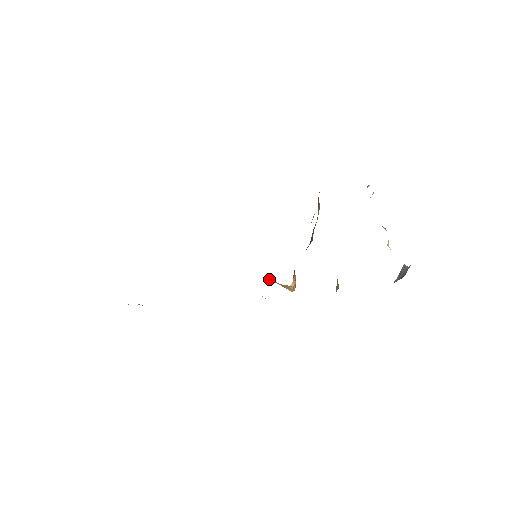
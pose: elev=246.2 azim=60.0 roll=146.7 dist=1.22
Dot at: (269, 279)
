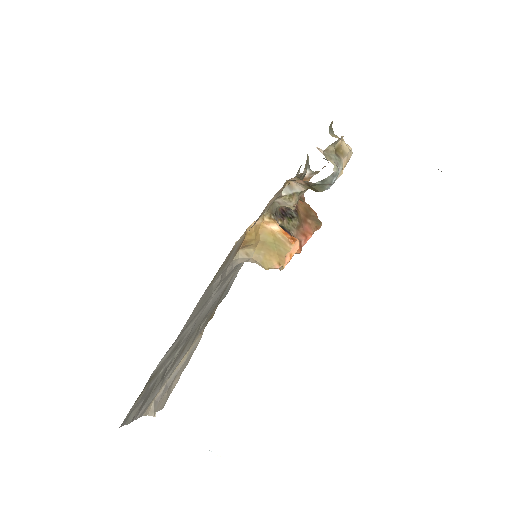
Dot at: (282, 269)
